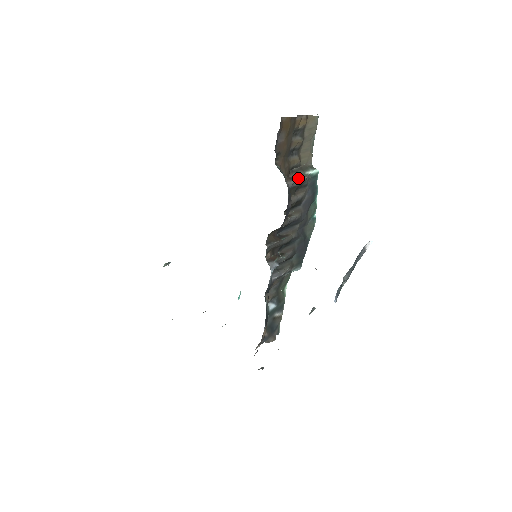
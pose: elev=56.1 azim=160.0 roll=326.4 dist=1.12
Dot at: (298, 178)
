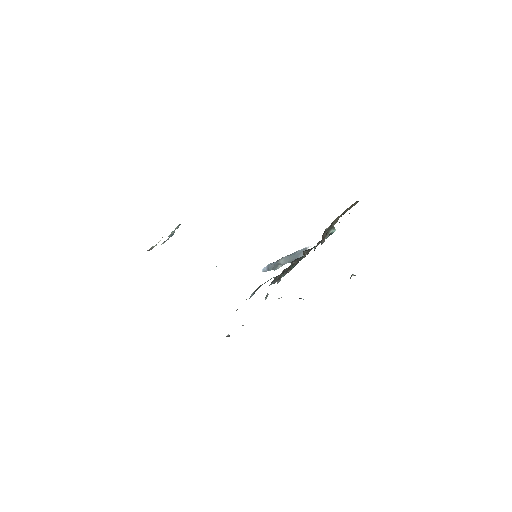
Dot at: (326, 237)
